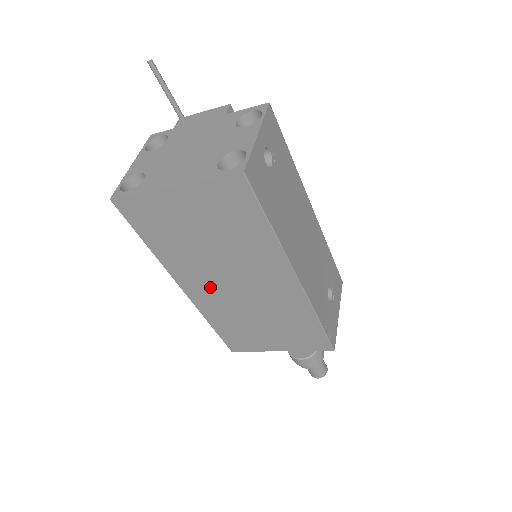
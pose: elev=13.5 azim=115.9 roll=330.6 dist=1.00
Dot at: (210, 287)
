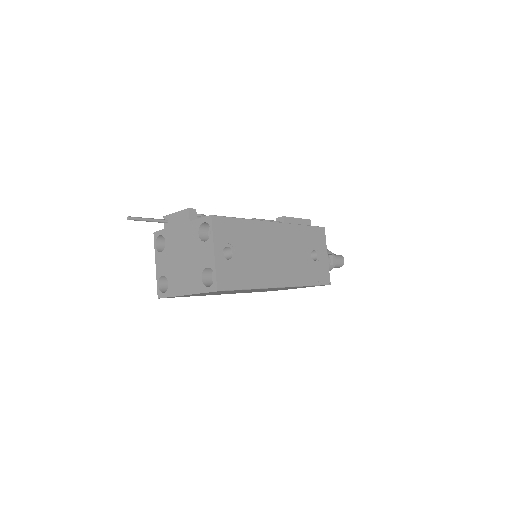
Dot at: occluded
